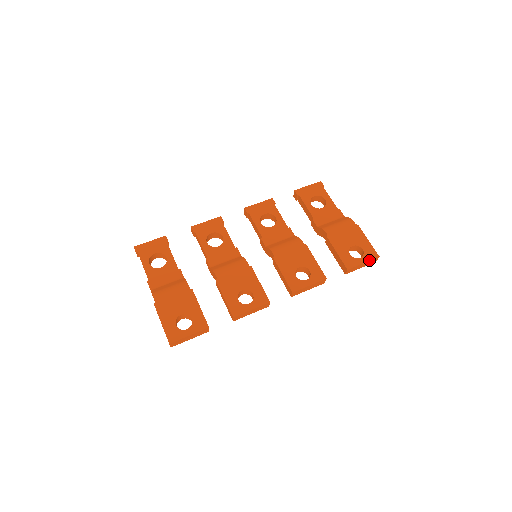
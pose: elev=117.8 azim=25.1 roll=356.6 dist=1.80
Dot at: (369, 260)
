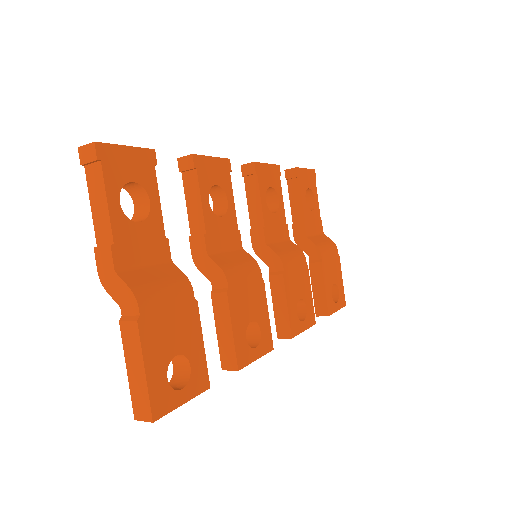
Dot at: occluded
